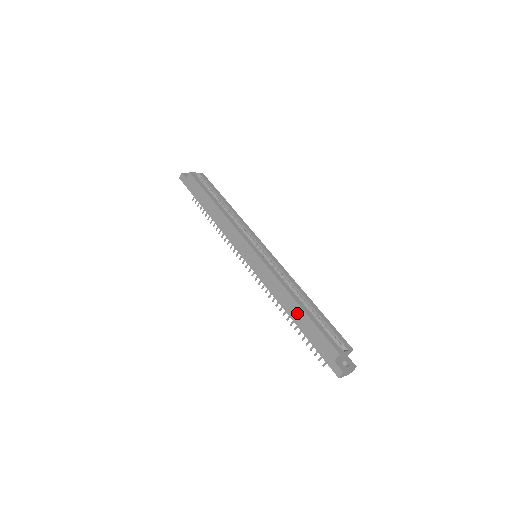
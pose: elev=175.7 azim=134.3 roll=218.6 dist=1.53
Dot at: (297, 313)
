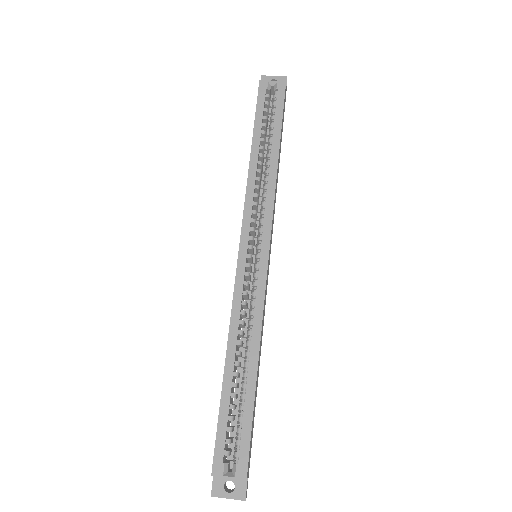
Dot at: occluded
